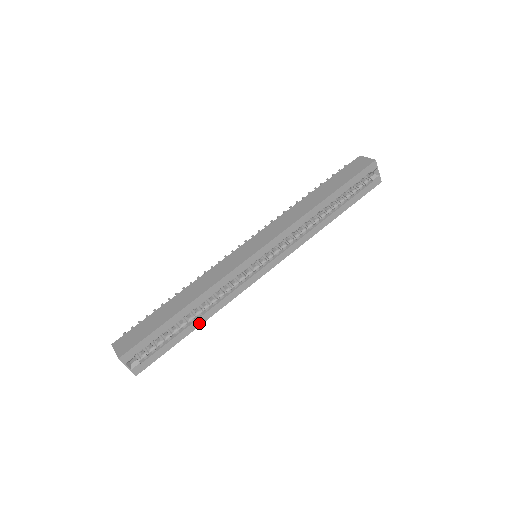
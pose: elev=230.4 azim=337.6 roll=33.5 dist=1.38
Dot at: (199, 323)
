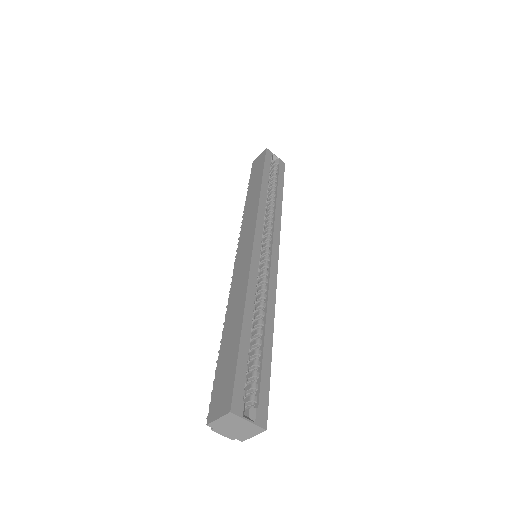
Dot at: (270, 331)
